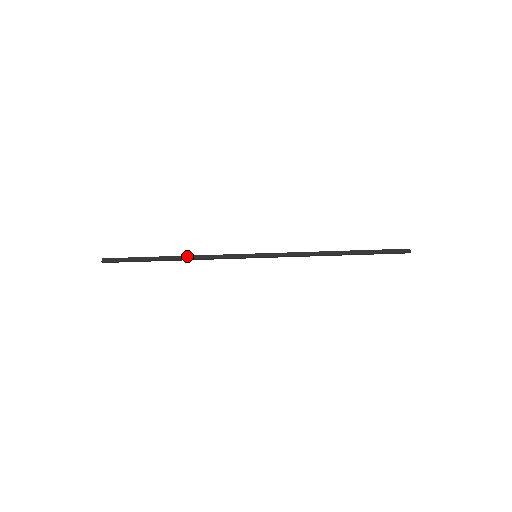
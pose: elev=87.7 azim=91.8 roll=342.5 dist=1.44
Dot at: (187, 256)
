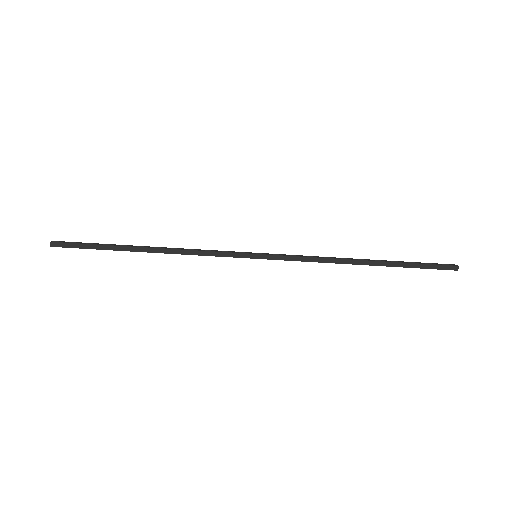
Dot at: (165, 249)
